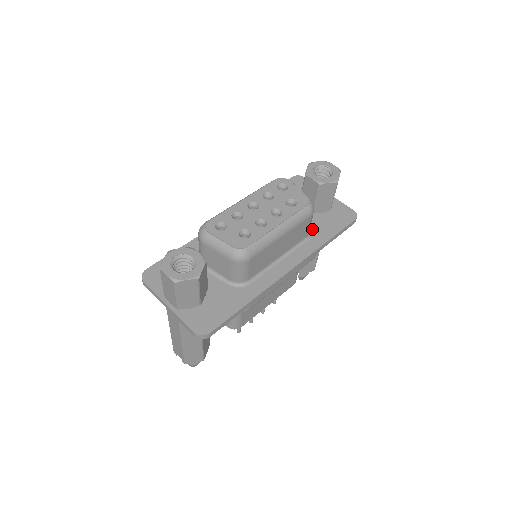
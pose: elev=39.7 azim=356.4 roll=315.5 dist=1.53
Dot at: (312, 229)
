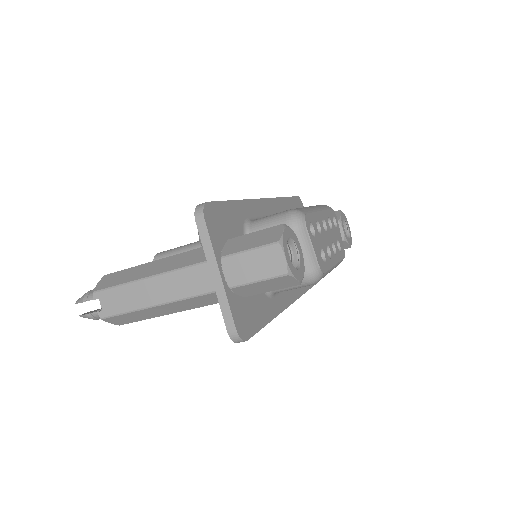
Dot at: occluded
